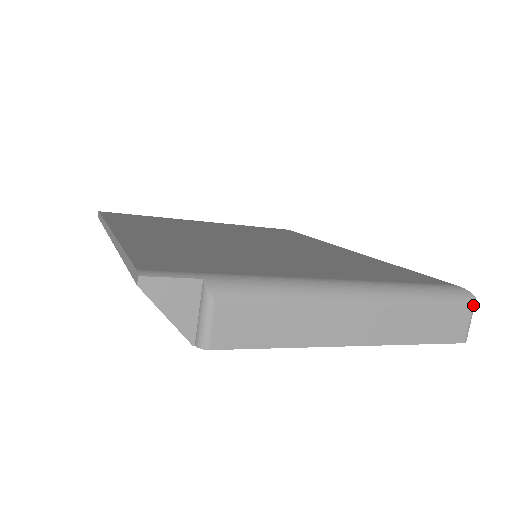
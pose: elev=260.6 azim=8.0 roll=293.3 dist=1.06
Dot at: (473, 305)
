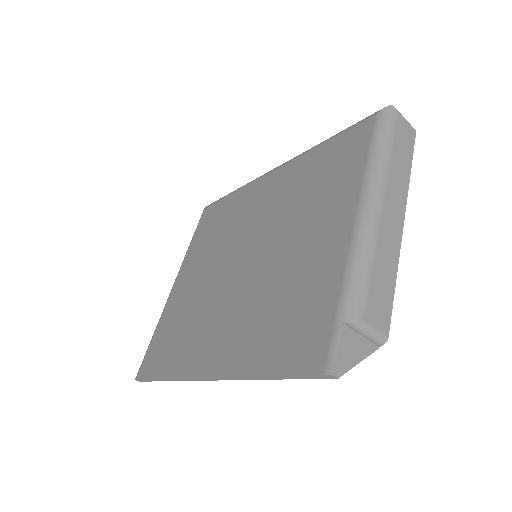
Dot at: (397, 111)
